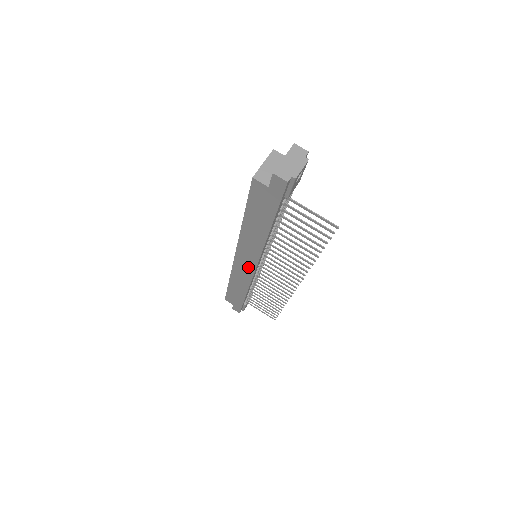
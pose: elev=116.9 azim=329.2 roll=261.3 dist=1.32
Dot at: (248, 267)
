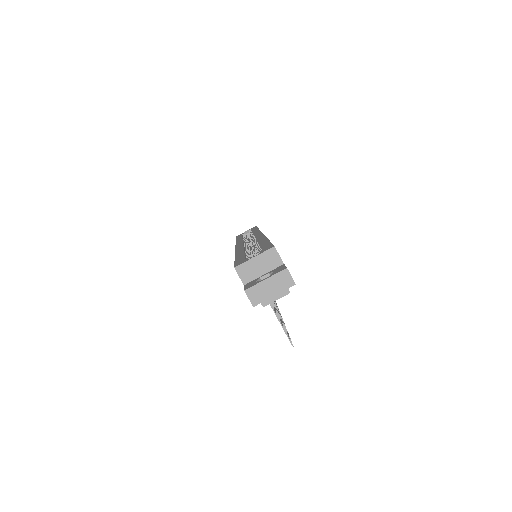
Dot at: occluded
